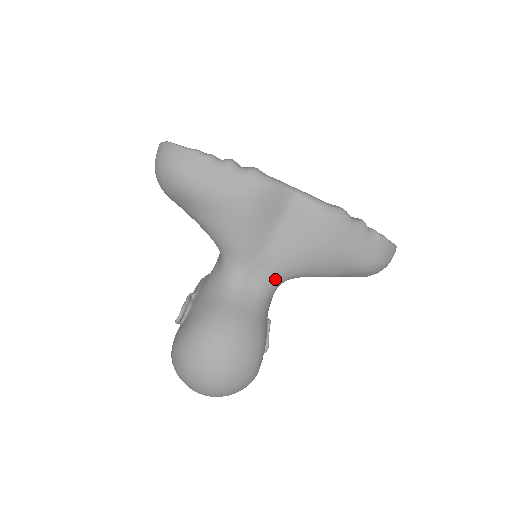
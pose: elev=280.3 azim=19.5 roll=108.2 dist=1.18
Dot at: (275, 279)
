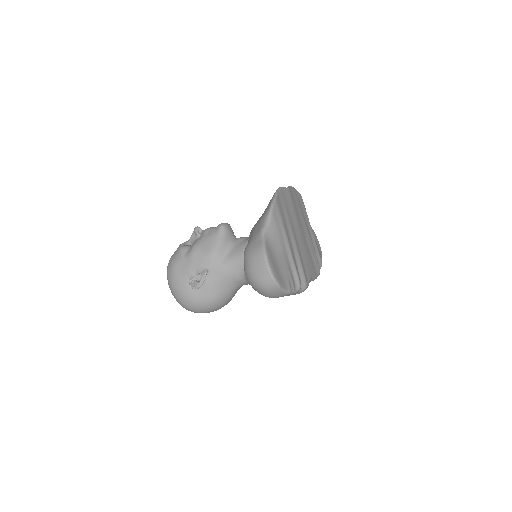
Dot at: occluded
